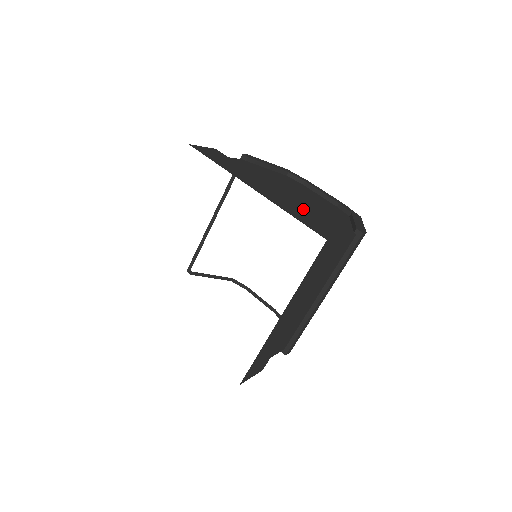
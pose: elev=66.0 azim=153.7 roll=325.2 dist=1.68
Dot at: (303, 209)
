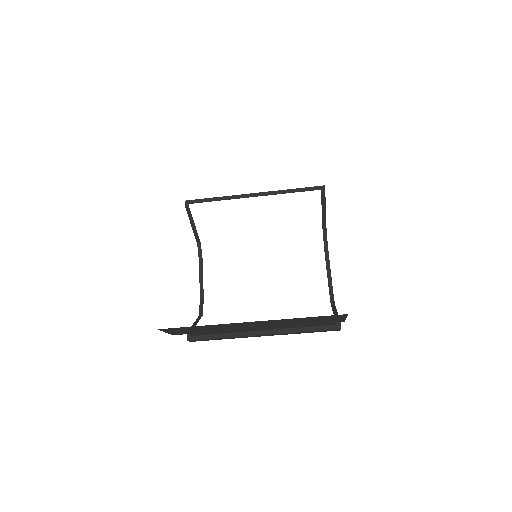
Dot at: occluded
